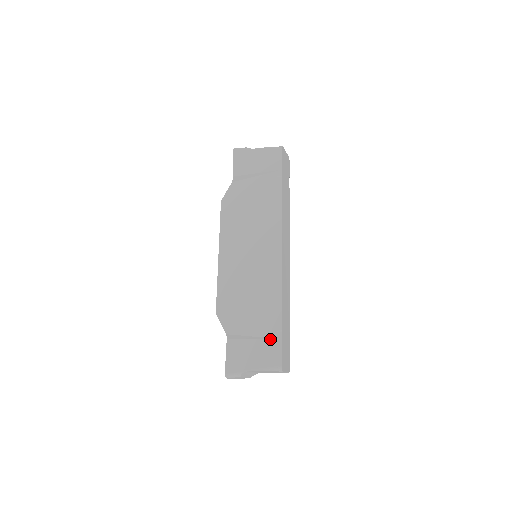
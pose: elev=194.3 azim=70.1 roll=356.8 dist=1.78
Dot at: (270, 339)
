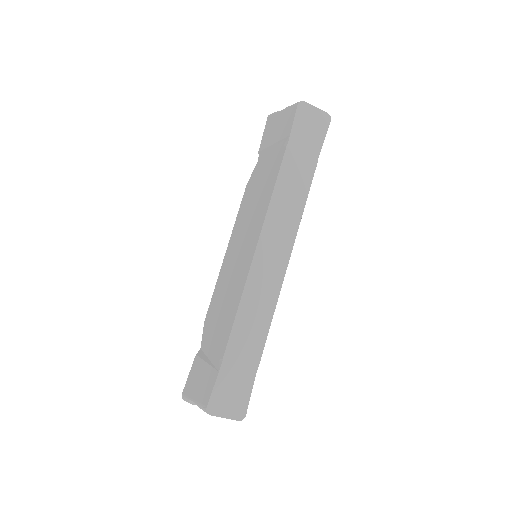
Dot at: (213, 368)
